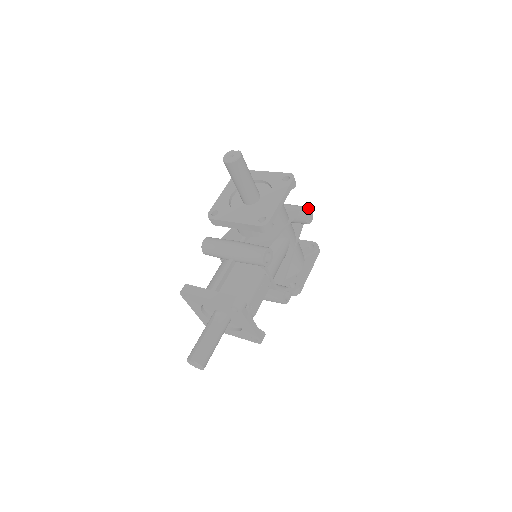
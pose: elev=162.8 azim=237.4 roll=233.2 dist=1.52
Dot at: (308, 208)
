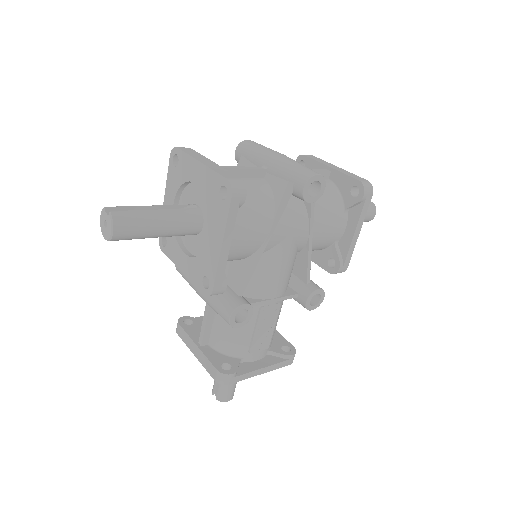
Dot at: (303, 184)
